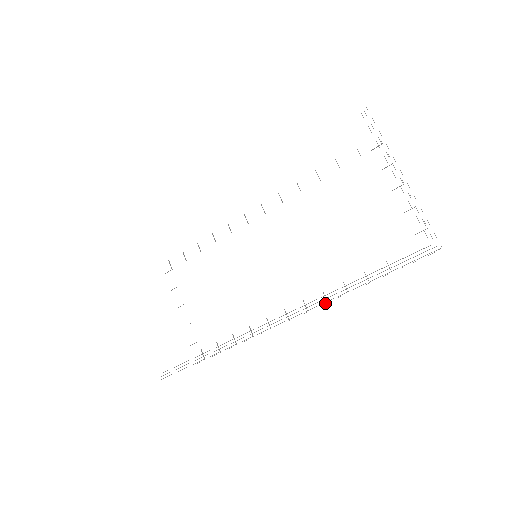
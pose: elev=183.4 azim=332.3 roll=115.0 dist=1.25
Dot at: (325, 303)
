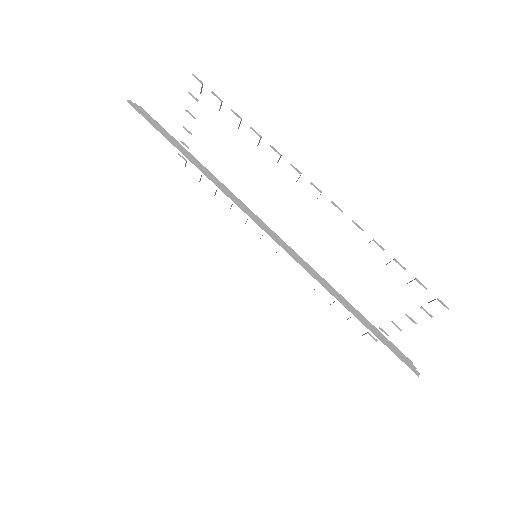
Dot at: occluded
